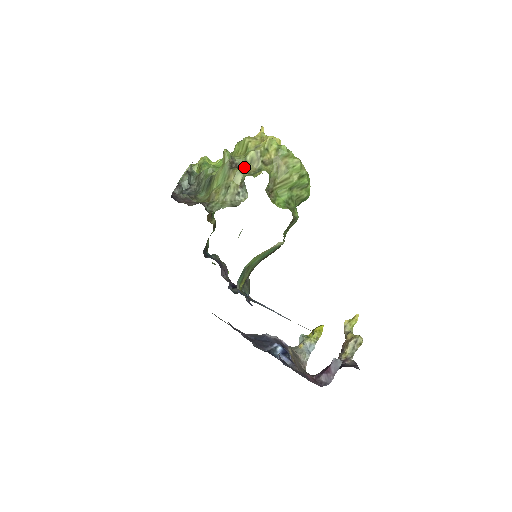
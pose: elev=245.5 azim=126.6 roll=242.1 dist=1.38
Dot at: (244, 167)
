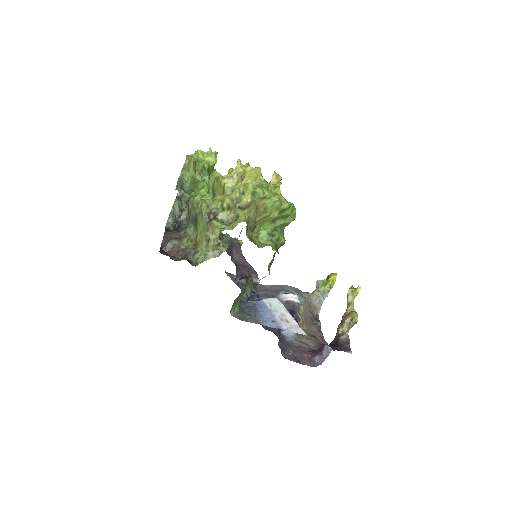
Dot at: (222, 214)
